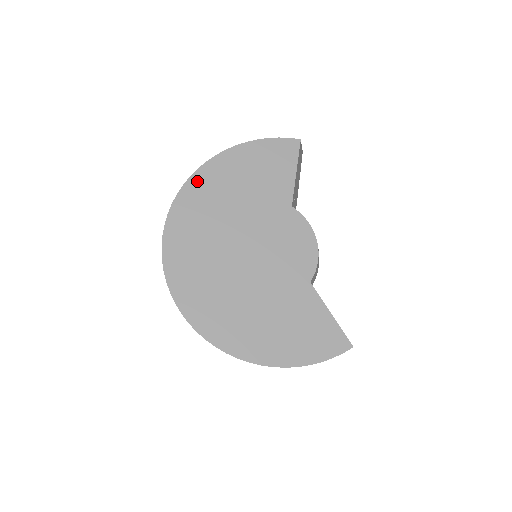
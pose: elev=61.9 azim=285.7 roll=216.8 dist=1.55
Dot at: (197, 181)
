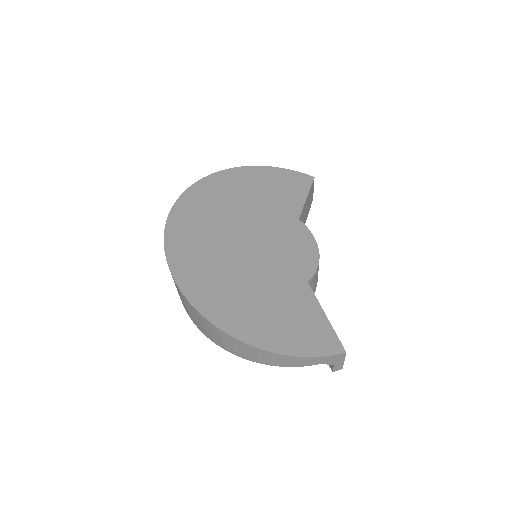
Dot at: (216, 179)
